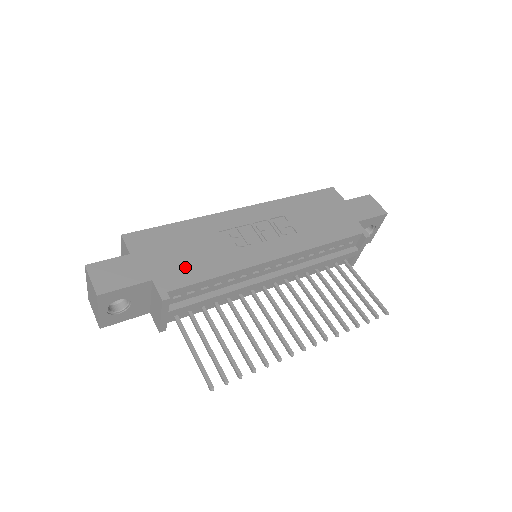
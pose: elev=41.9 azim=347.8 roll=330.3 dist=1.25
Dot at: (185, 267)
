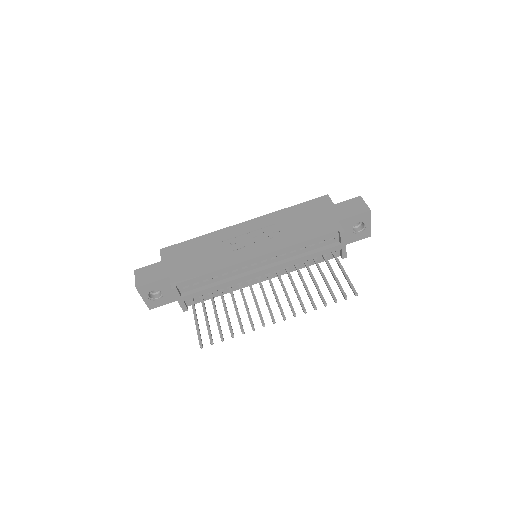
Dot at: (192, 267)
